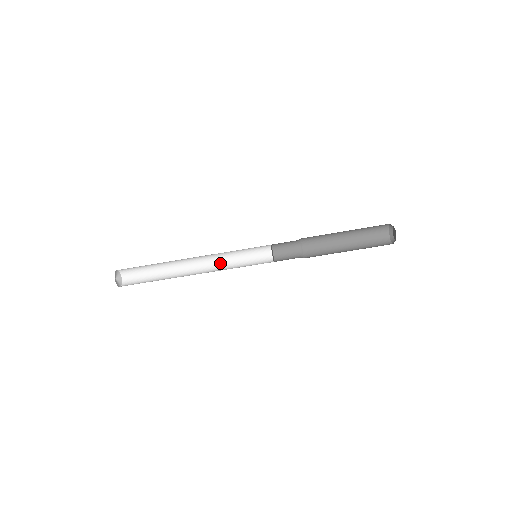
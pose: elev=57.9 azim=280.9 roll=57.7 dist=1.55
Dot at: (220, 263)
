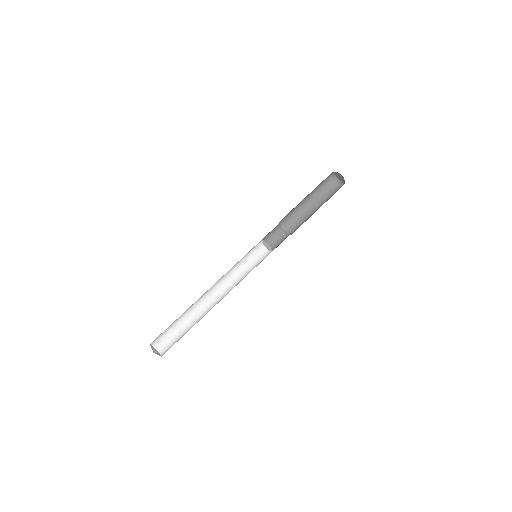
Dot at: (234, 285)
